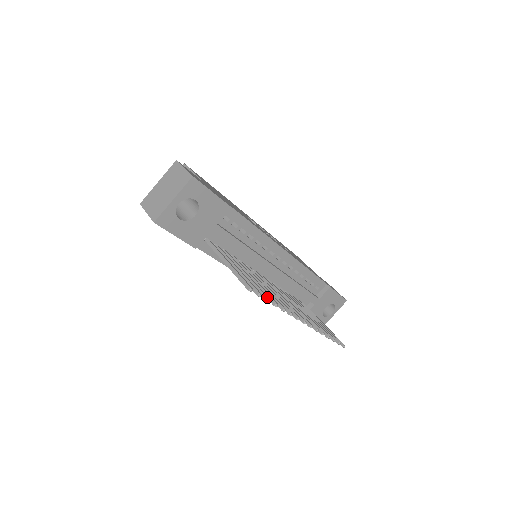
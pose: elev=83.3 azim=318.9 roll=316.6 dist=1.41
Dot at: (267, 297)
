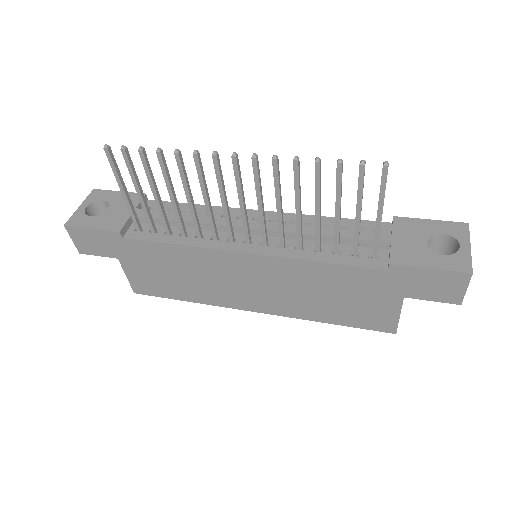
Dot at: (140, 150)
